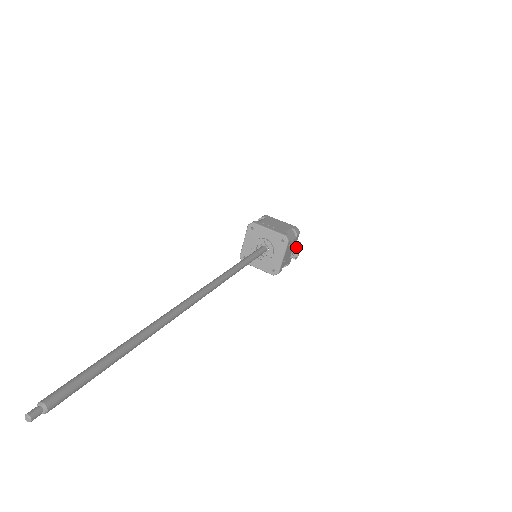
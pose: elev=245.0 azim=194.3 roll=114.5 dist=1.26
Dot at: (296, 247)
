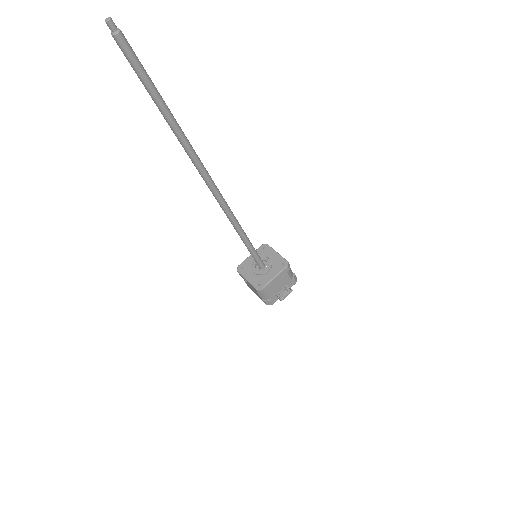
Dot at: (287, 287)
